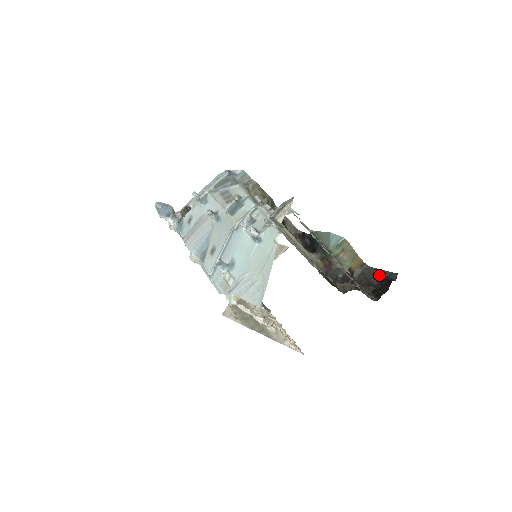
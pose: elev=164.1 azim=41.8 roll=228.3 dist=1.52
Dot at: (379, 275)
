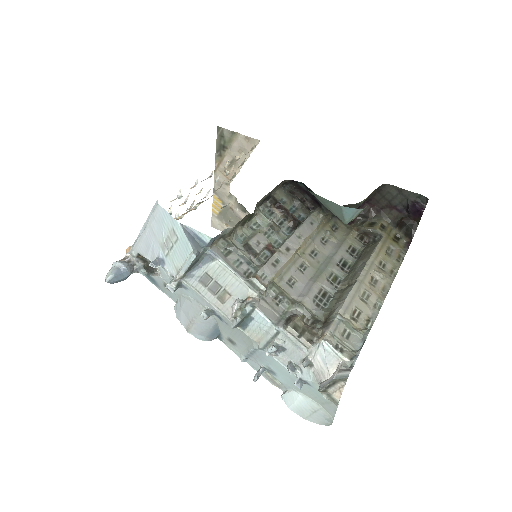
Dot at: (402, 197)
